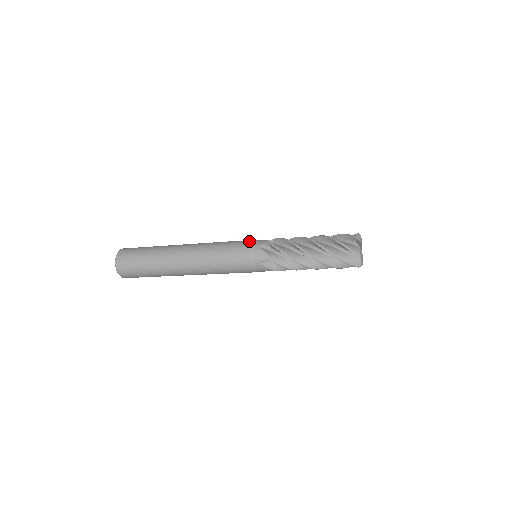
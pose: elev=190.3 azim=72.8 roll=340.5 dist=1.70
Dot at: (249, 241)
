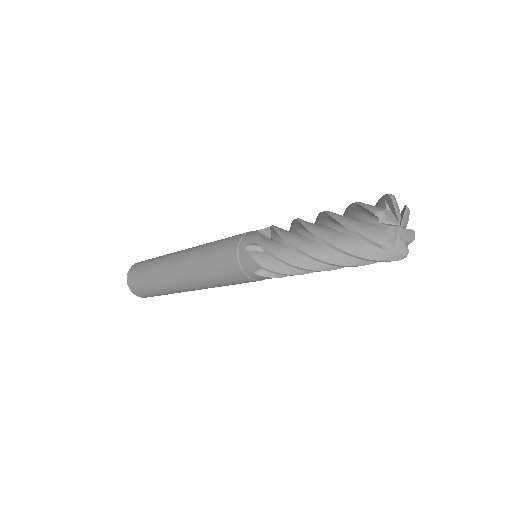
Dot at: occluded
